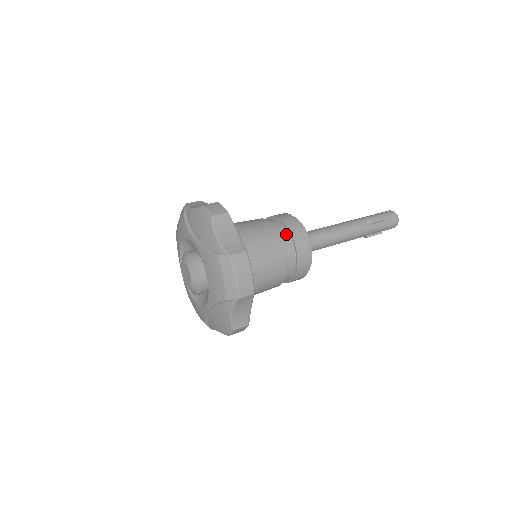
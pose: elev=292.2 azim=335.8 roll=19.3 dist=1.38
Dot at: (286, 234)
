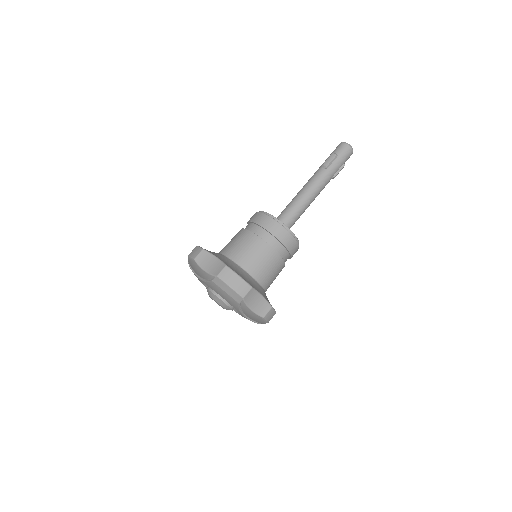
Dot at: (258, 229)
